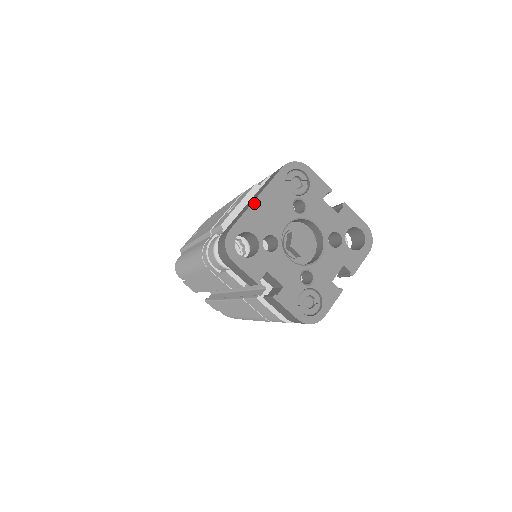
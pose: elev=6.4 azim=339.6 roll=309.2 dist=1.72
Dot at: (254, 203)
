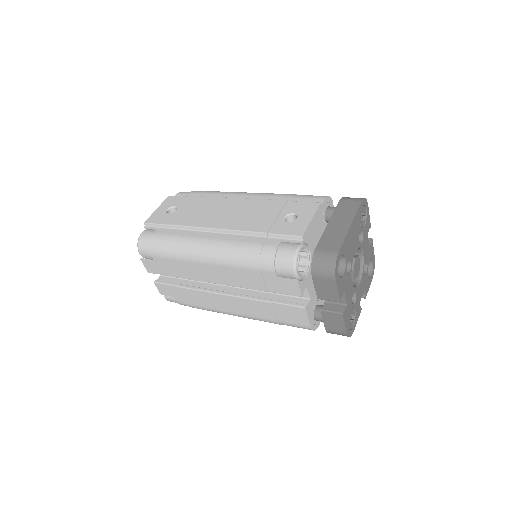
Dot at: (349, 230)
